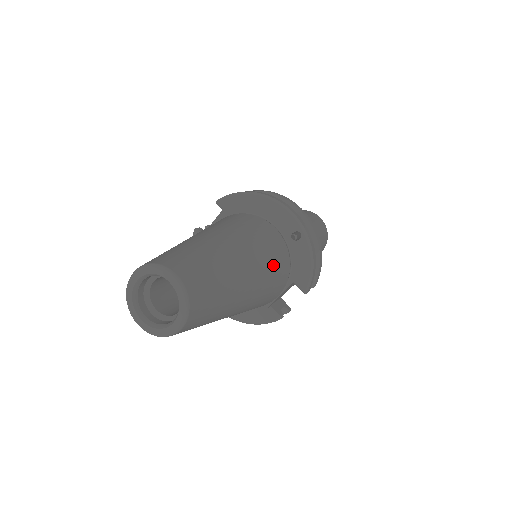
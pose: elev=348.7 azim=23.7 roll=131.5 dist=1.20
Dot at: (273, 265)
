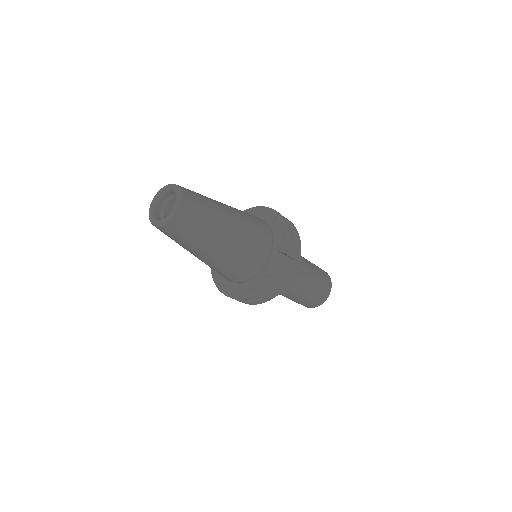
Dot at: (254, 224)
